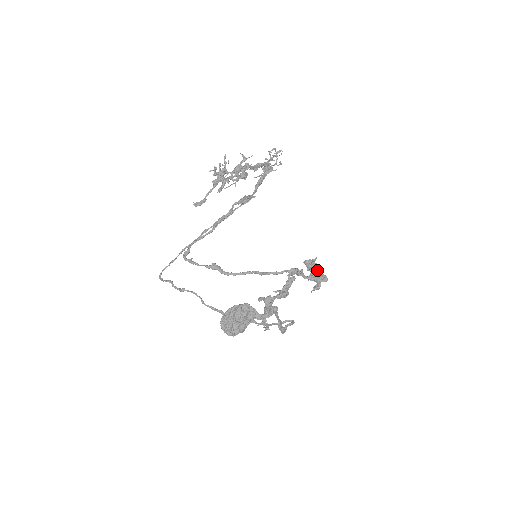
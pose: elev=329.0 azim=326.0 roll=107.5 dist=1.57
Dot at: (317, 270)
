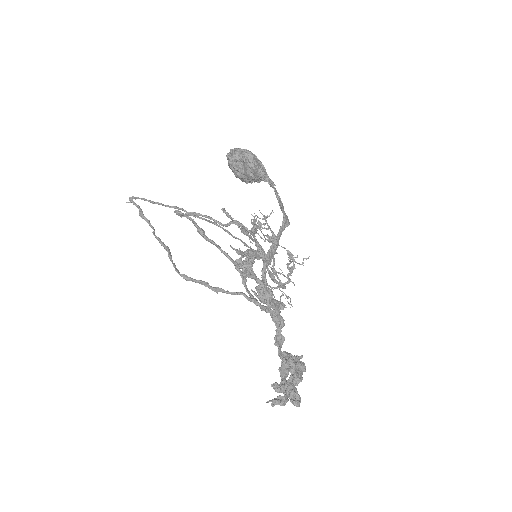
Dot at: (300, 361)
